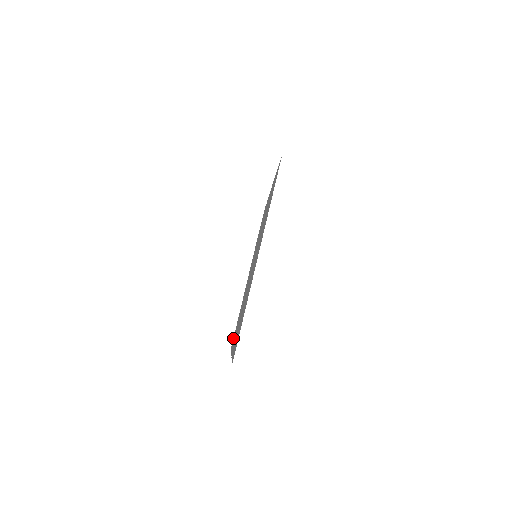
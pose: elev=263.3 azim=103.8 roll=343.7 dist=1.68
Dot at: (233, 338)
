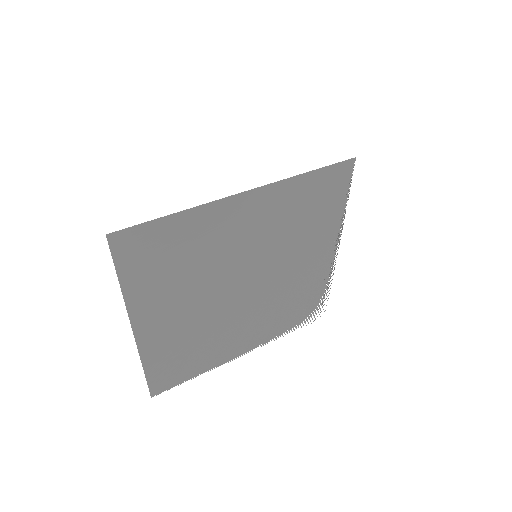
Dot at: (167, 387)
